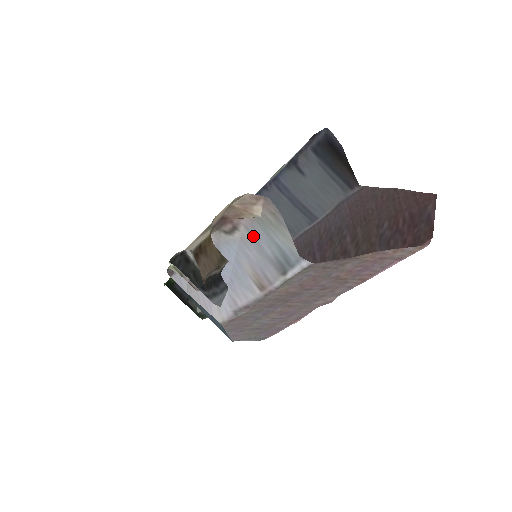
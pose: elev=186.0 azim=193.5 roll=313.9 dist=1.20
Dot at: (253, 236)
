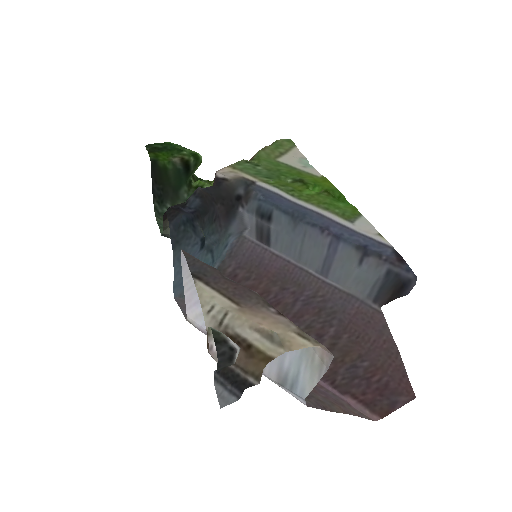
Dot at: occluded
